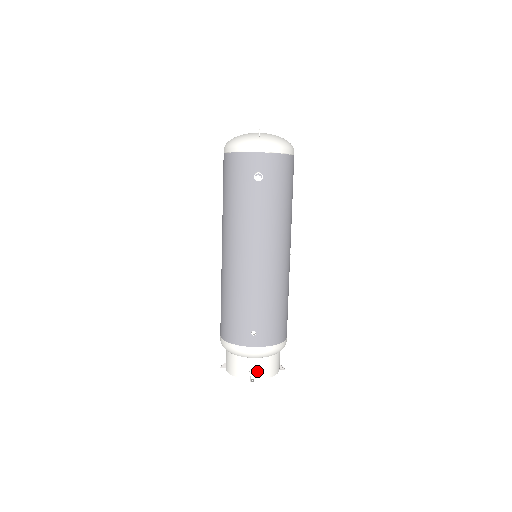
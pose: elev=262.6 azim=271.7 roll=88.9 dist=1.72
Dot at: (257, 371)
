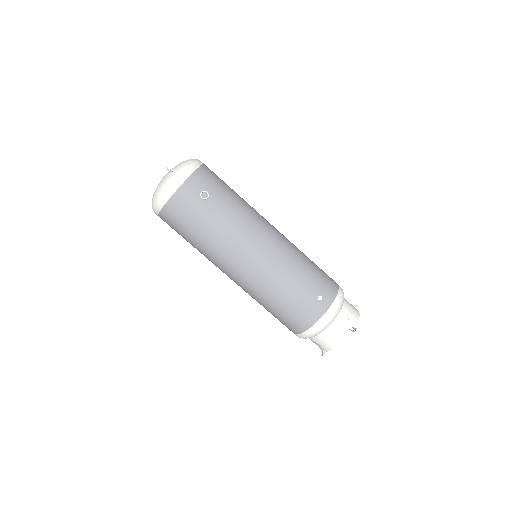
Dot at: (349, 321)
